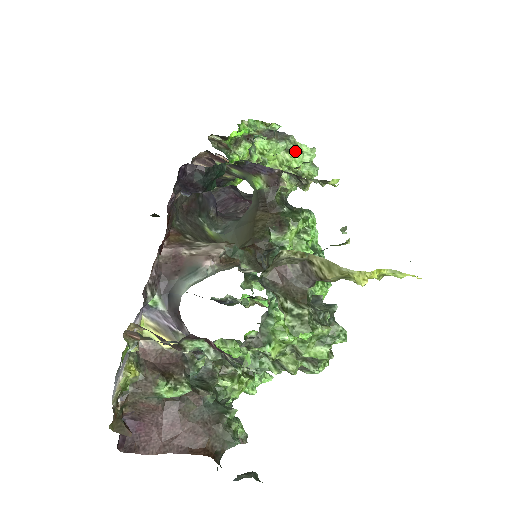
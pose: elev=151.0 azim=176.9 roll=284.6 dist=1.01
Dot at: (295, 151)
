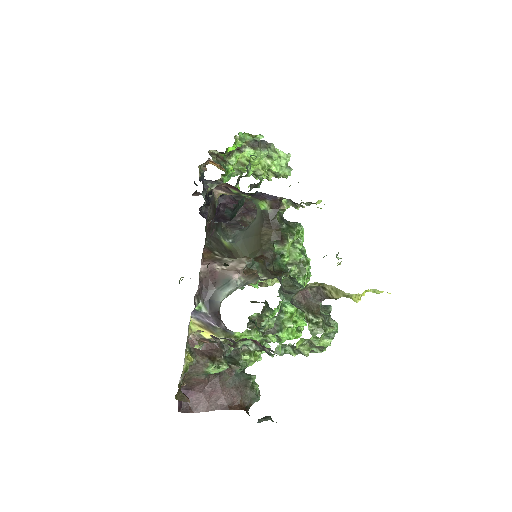
Dot at: (275, 157)
